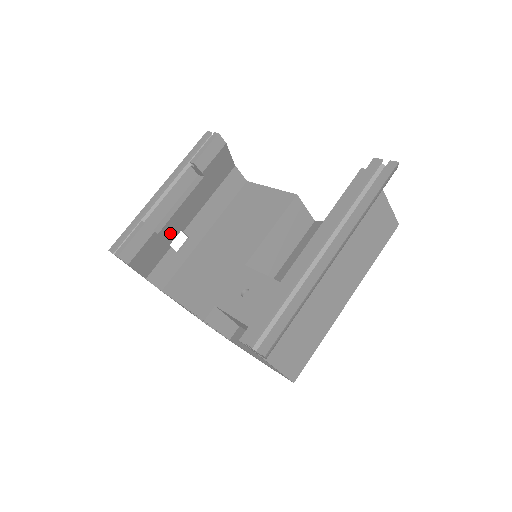
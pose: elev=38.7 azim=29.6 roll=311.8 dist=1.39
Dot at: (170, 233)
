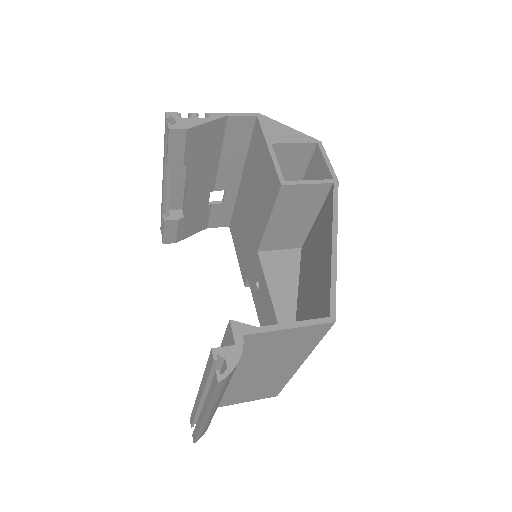
Dot at: (198, 204)
